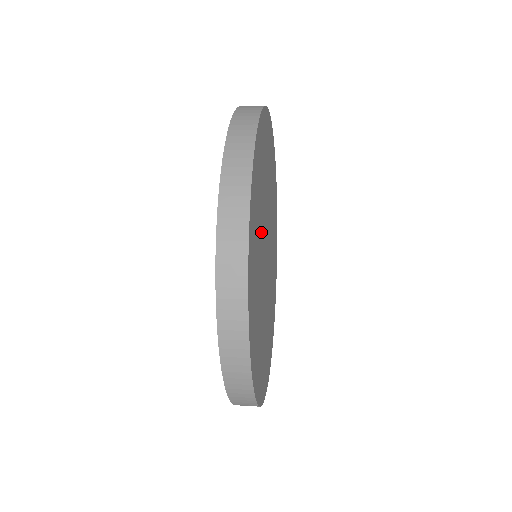
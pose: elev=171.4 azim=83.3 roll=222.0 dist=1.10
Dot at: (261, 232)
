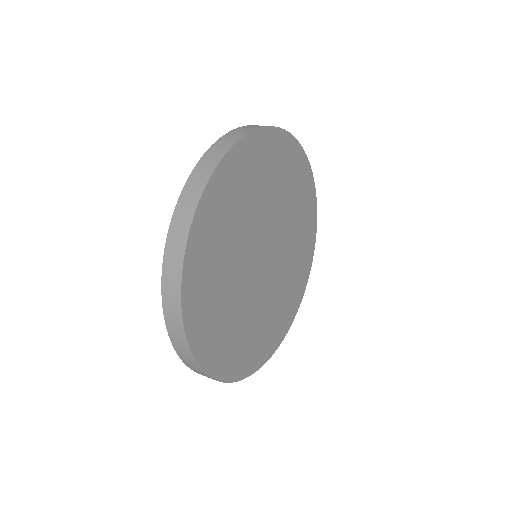
Dot at: (232, 278)
